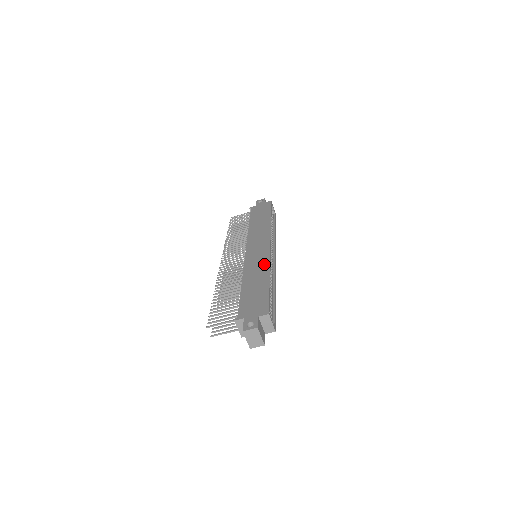
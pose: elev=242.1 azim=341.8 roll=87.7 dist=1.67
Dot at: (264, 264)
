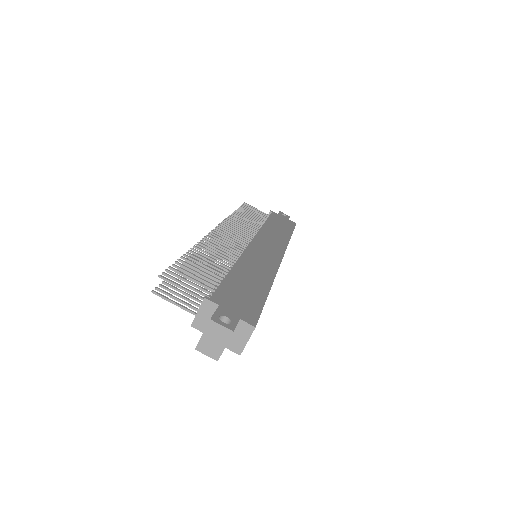
Dot at: (269, 269)
